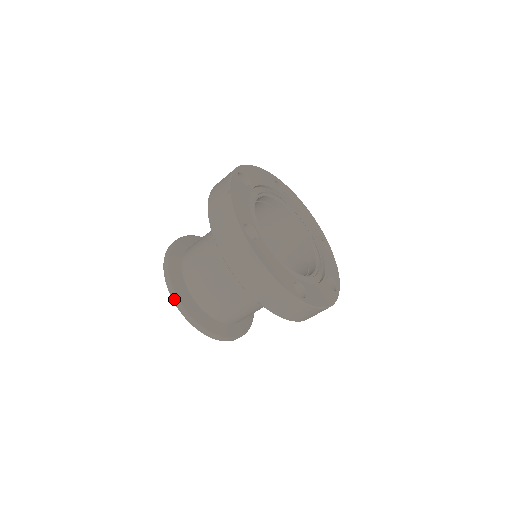
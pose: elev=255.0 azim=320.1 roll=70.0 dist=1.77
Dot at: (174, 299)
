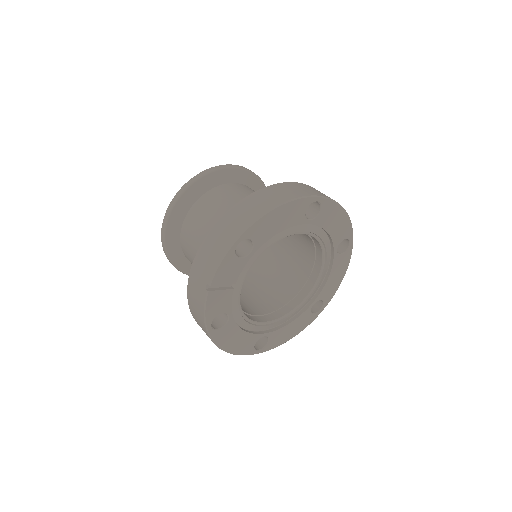
Dot at: (167, 257)
